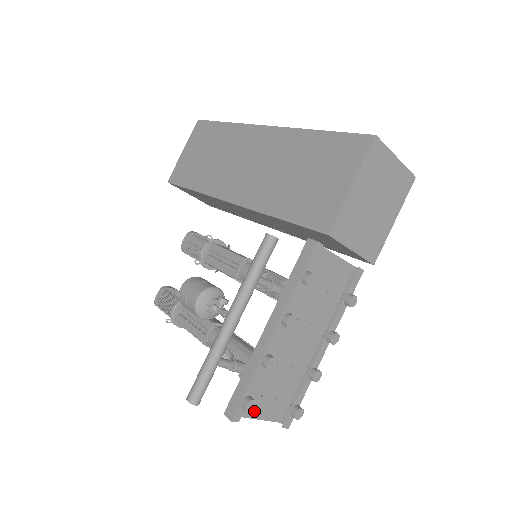
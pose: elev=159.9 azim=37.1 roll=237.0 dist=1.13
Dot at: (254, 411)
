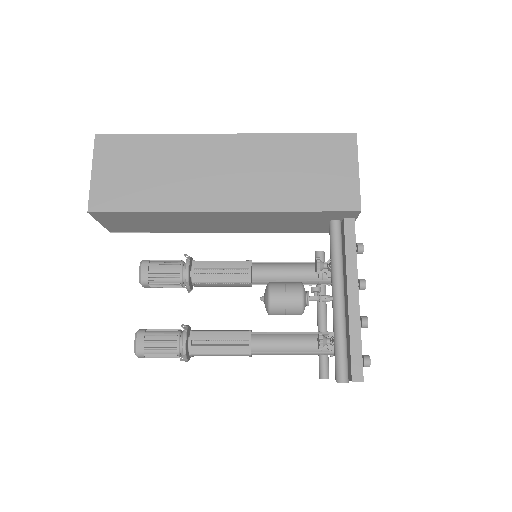
Dot at: occluded
